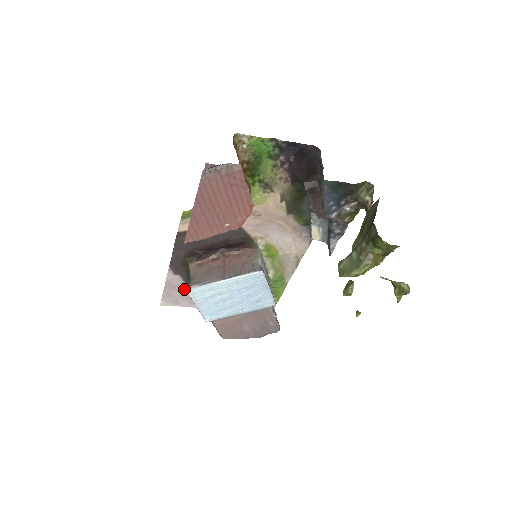
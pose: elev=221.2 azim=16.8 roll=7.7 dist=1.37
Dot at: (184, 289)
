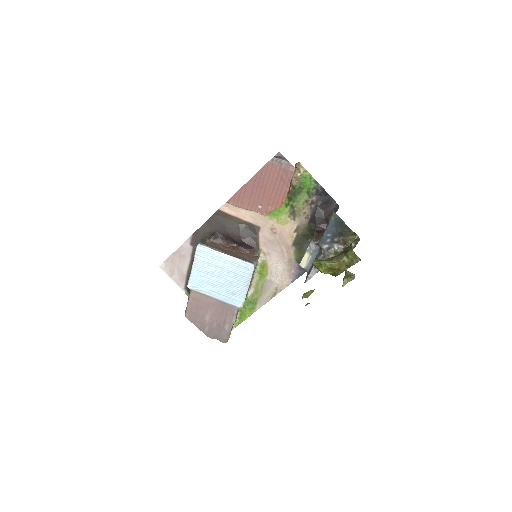
Dot at: (186, 263)
